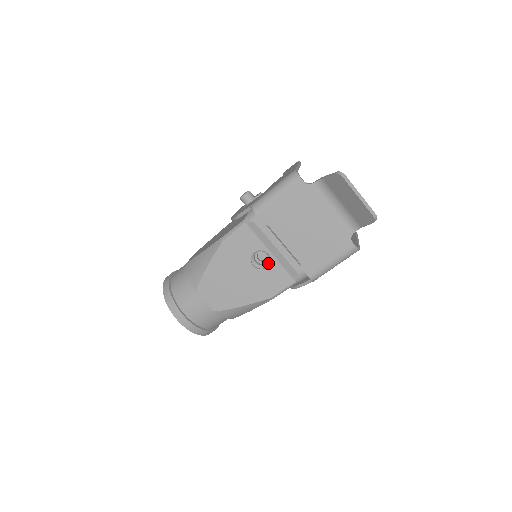
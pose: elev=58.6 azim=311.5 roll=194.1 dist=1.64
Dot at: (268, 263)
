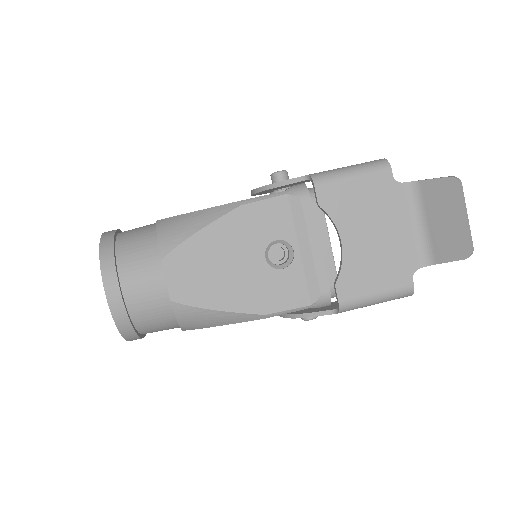
Dot at: (285, 264)
